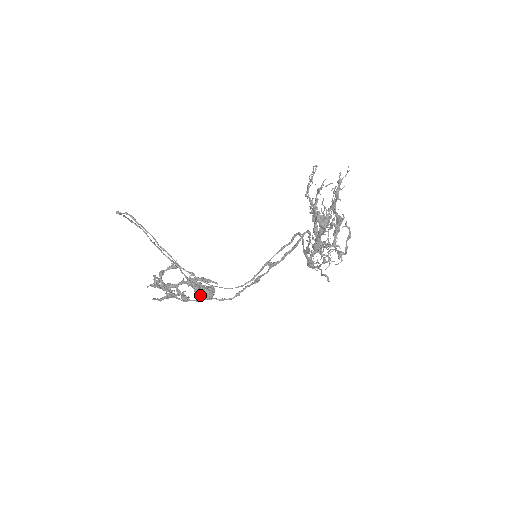
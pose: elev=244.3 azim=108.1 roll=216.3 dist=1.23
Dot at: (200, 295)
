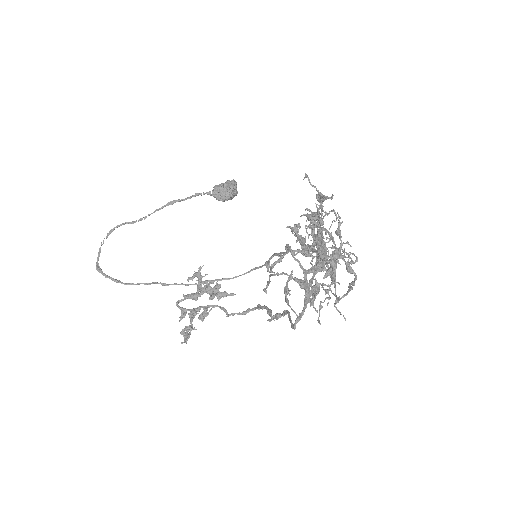
Dot at: (224, 200)
